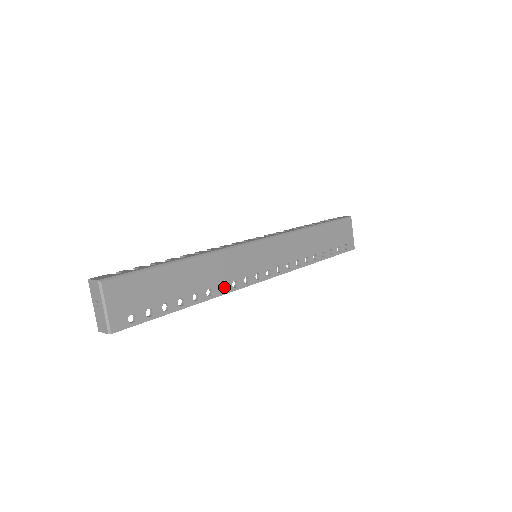
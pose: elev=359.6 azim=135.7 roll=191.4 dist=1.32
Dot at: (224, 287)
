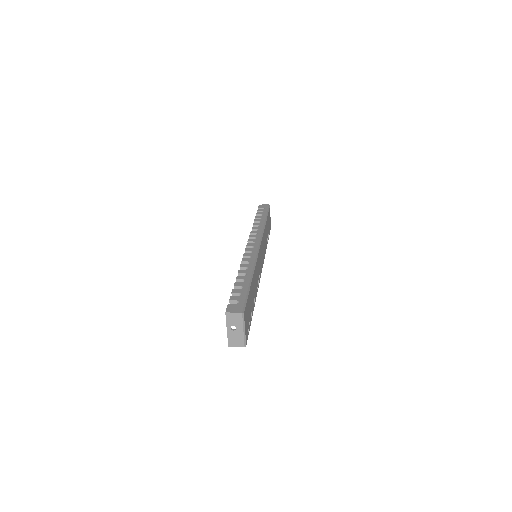
Dot at: occluded
